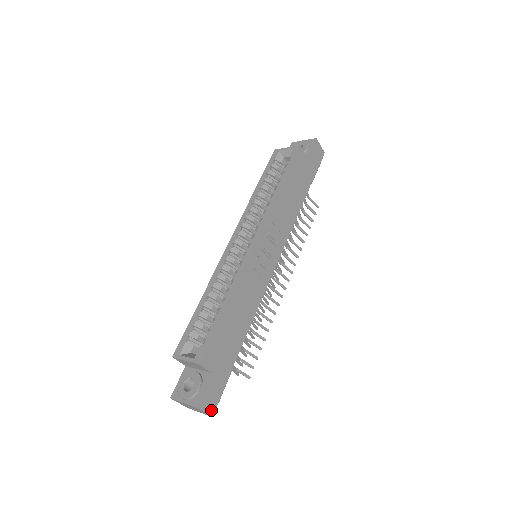
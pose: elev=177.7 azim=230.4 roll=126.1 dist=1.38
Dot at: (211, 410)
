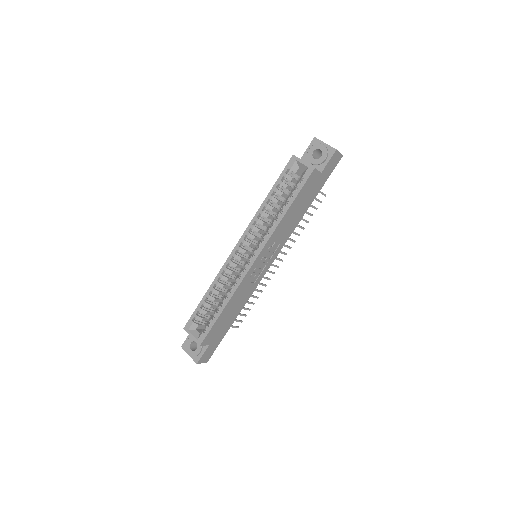
Dot at: (207, 360)
